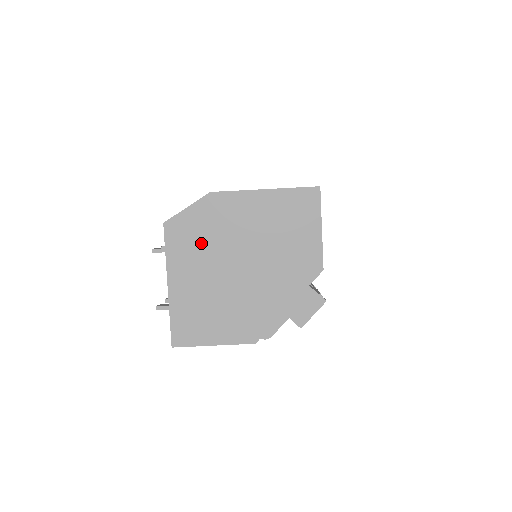
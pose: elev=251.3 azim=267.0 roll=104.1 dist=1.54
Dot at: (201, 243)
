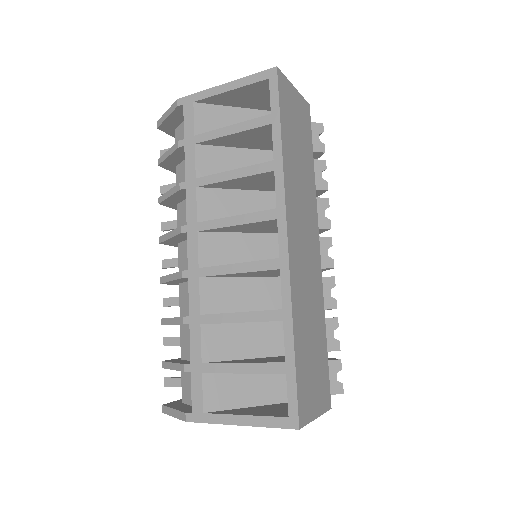
Dot at: occluded
